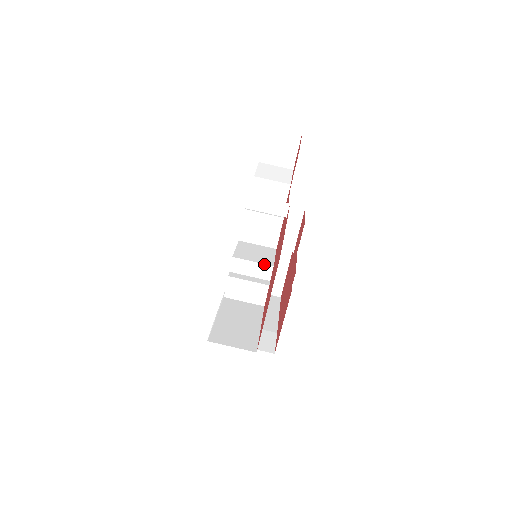
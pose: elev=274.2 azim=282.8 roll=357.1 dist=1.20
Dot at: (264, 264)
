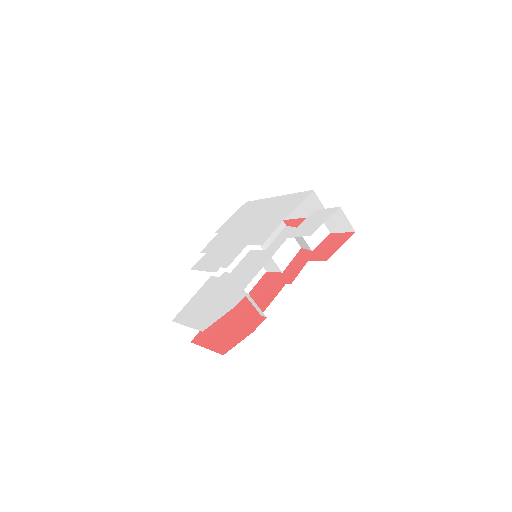
Dot at: (243, 290)
